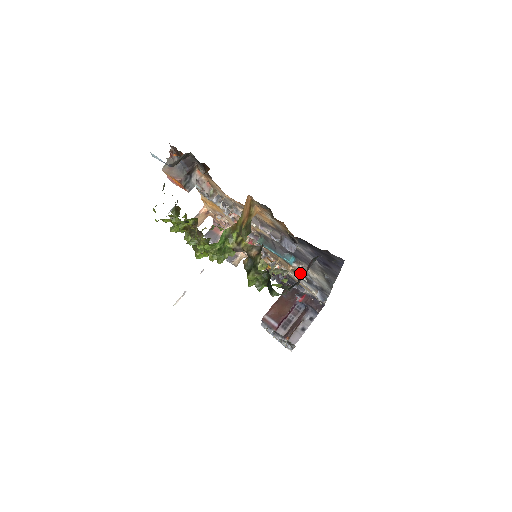
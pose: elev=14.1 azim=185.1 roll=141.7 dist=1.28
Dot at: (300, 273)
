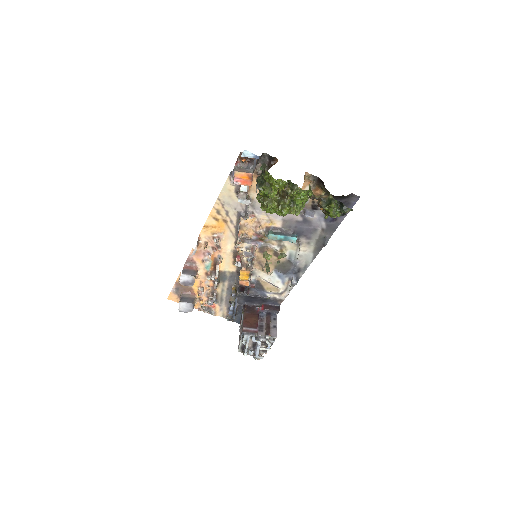
Dot at: (285, 262)
